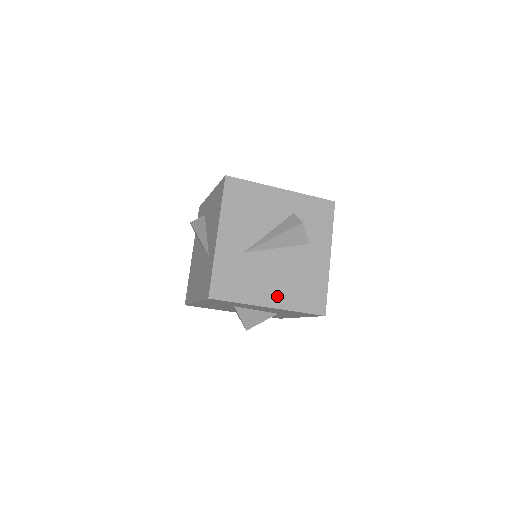
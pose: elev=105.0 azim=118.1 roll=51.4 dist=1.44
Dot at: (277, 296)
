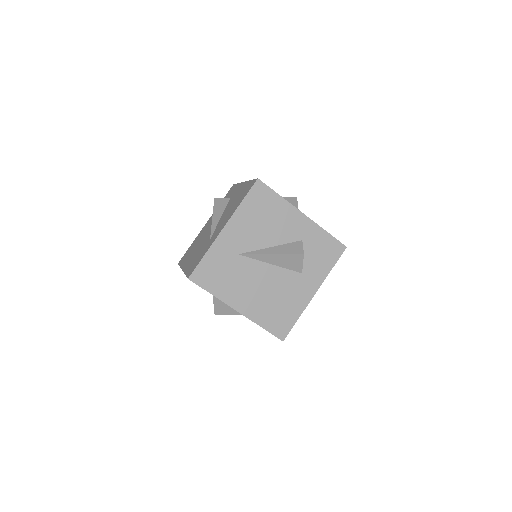
Dot at: (249, 305)
